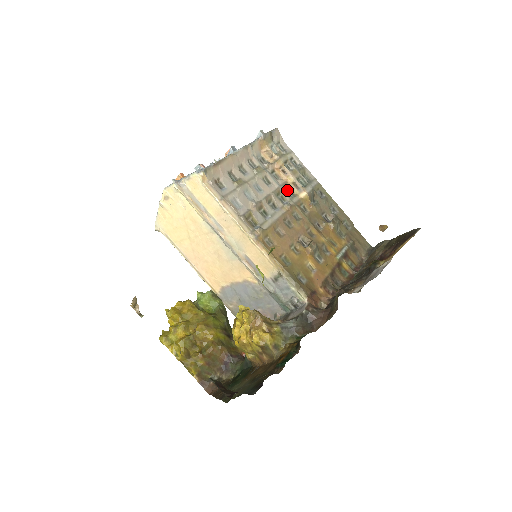
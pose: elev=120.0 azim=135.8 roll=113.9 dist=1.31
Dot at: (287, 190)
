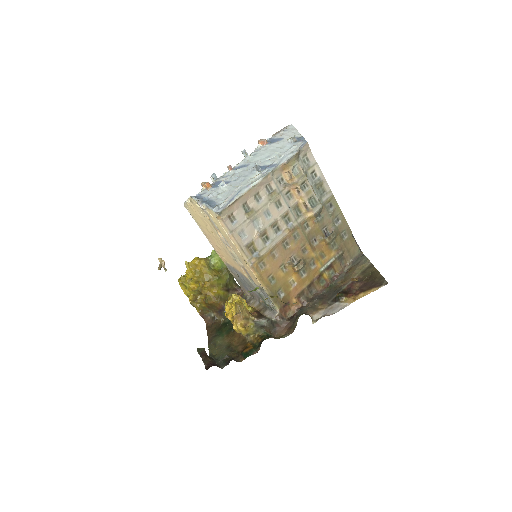
Dot at: (296, 209)
